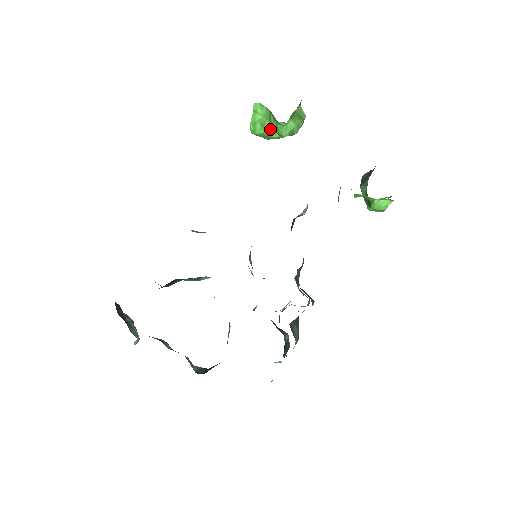
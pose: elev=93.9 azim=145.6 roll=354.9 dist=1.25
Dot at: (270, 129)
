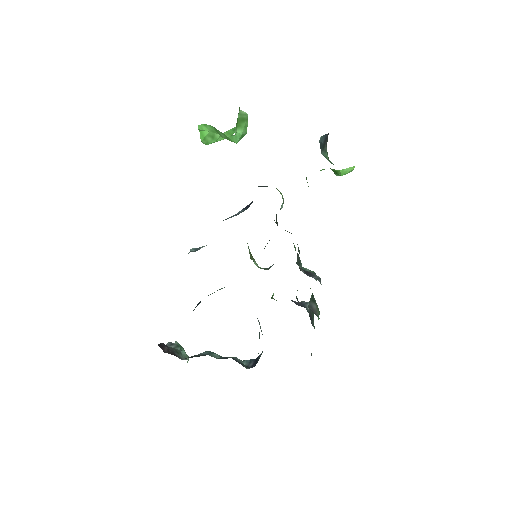
Dot at: (220, 136)
